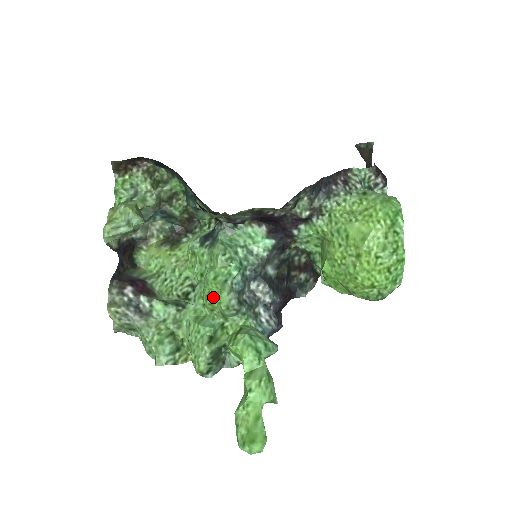
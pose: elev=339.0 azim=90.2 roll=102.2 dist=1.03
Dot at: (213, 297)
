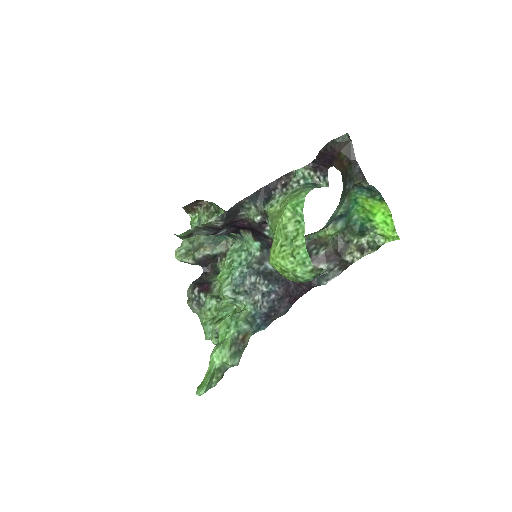
Dot at: occluded
